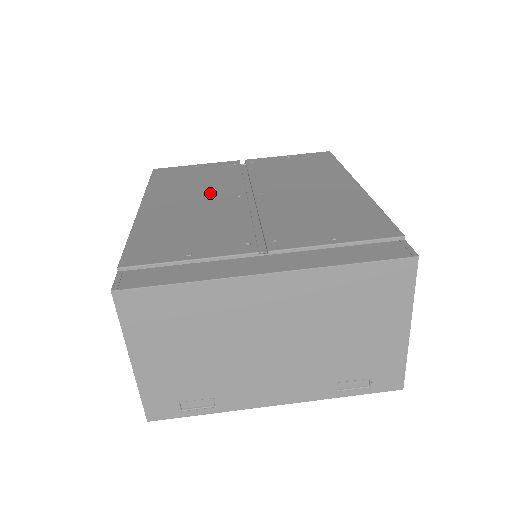
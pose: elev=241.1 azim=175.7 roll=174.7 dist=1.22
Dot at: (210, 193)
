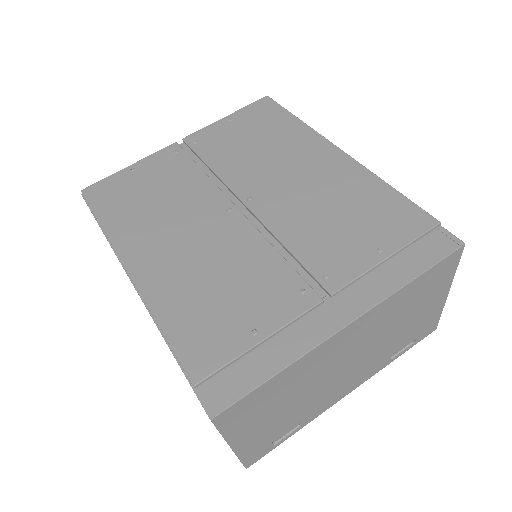
Dot at: (191, 217)
